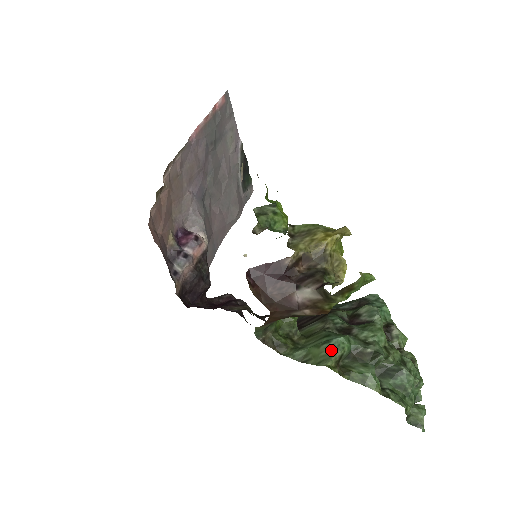
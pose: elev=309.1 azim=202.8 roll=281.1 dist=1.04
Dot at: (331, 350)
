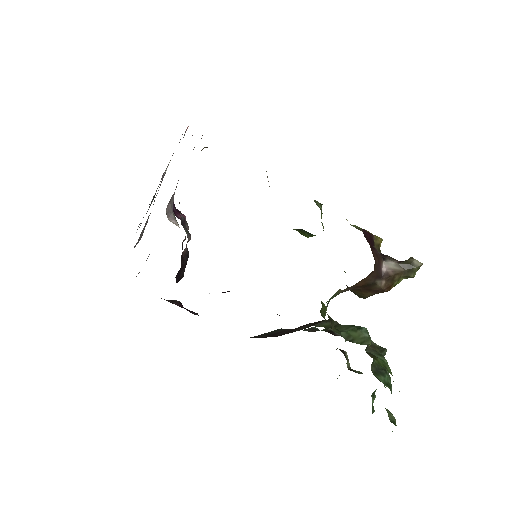
Dot at: (366, 334)
